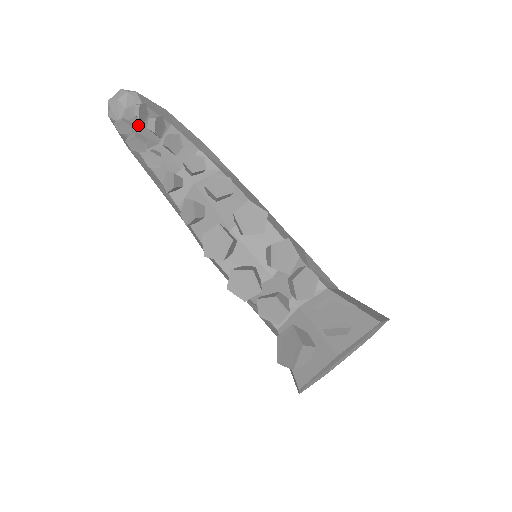
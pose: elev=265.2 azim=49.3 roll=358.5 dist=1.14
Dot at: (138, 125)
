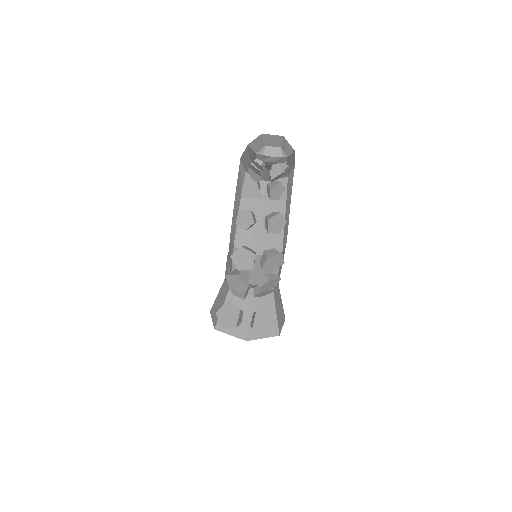
Dot at: (268, 165)
